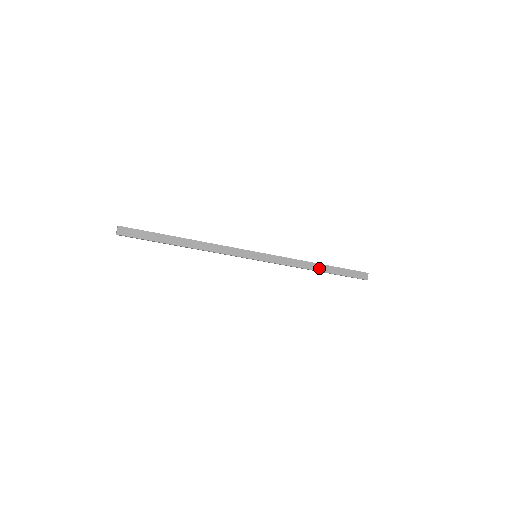
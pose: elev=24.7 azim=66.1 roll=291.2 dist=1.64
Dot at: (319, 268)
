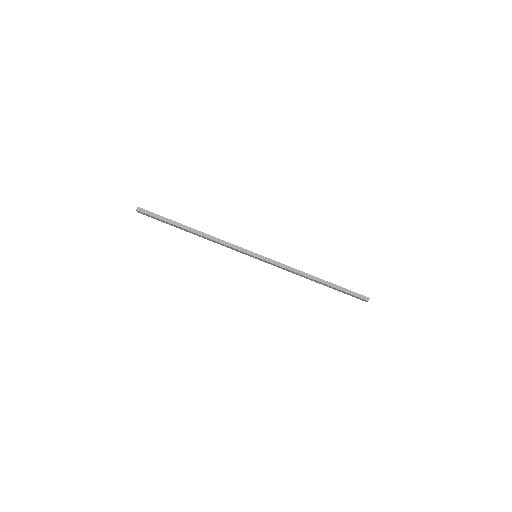
Dot at: (317, 278)
